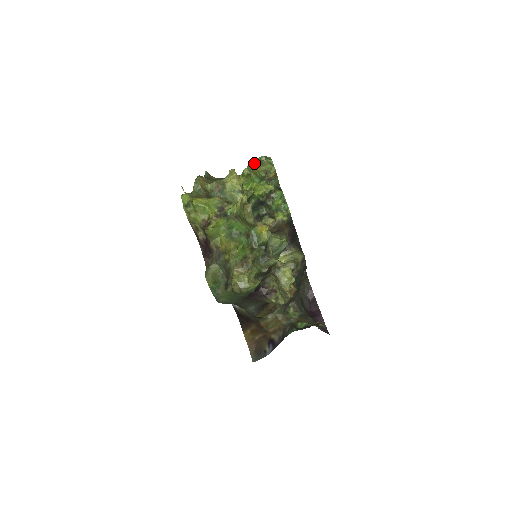
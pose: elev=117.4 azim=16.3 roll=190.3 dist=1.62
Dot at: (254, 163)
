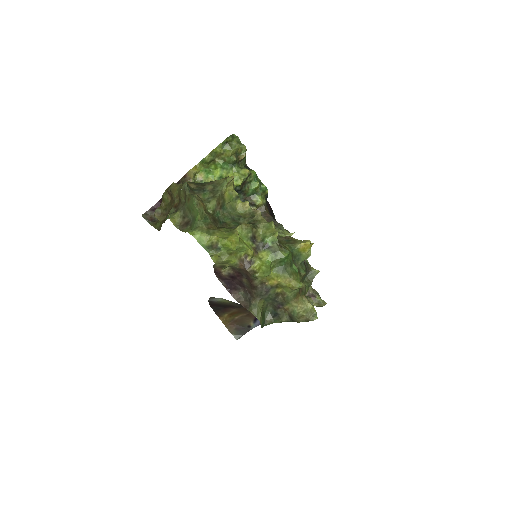
Dot at: (220, 147)
